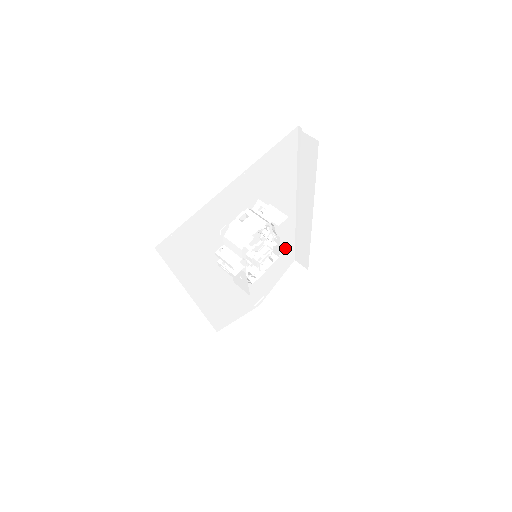
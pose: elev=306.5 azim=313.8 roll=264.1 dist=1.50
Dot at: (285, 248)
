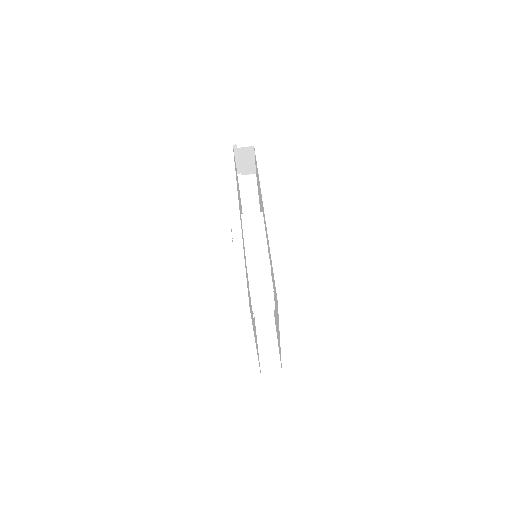
Dot at: occluded
